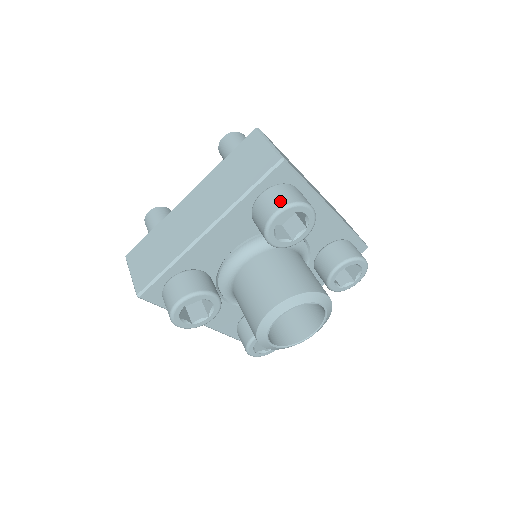
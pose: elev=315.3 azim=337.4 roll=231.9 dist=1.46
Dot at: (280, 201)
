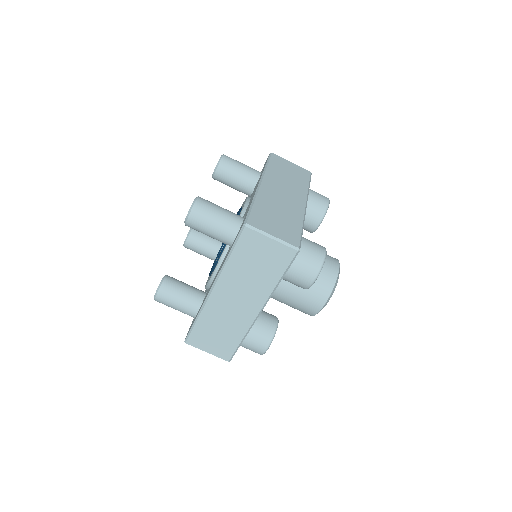
Dot at: (311, 273)
